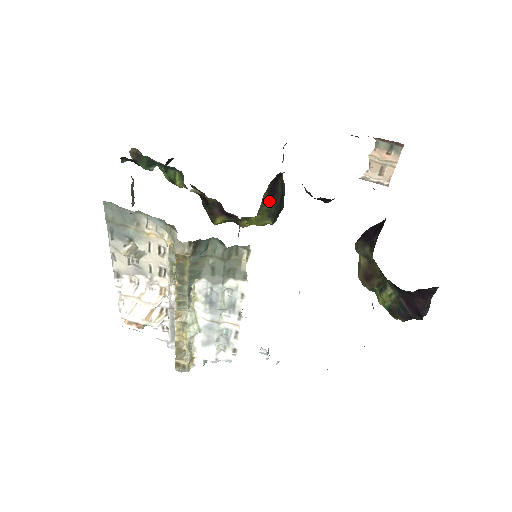
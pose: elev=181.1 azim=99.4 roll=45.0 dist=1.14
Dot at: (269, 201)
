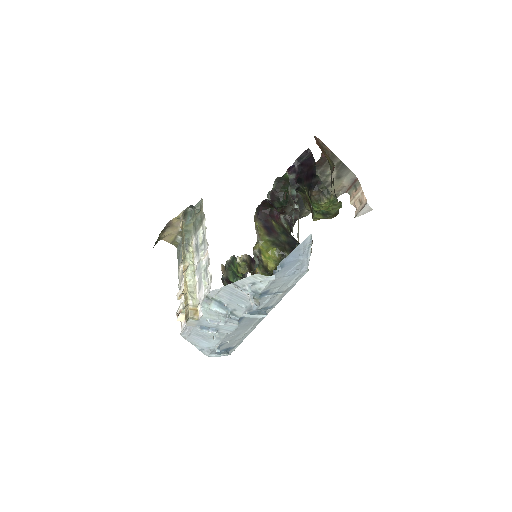
Dot at: (269, 235)
